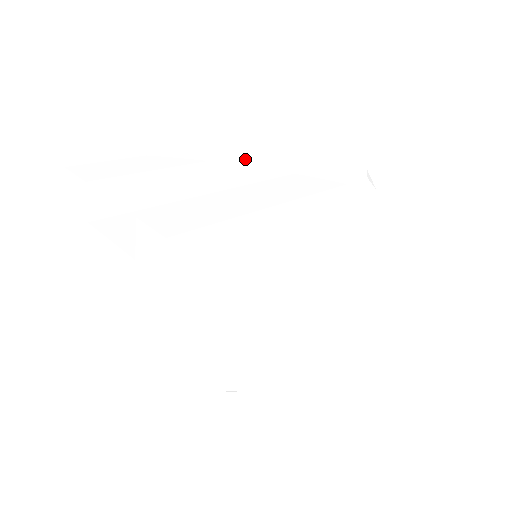
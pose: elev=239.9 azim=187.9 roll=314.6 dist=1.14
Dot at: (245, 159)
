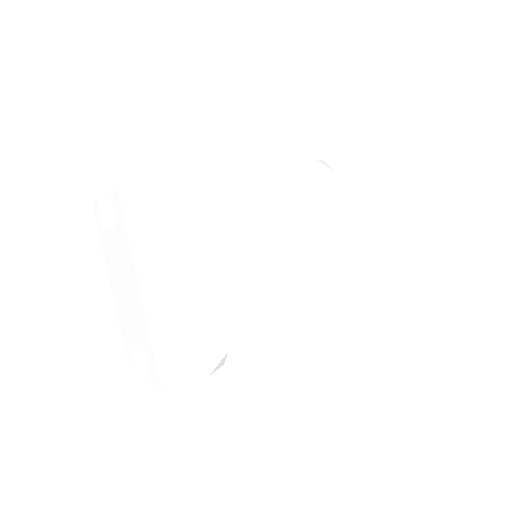
Dot at: occluded
